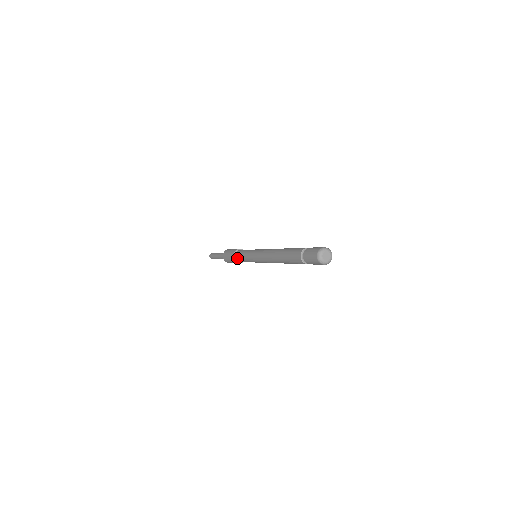
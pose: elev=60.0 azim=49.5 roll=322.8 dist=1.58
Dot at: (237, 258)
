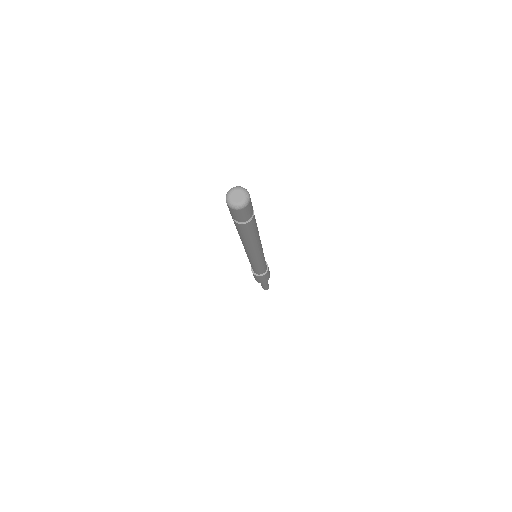
Dot at: occluded
